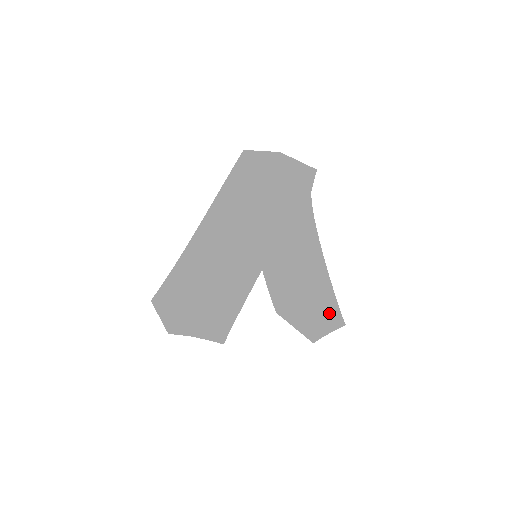
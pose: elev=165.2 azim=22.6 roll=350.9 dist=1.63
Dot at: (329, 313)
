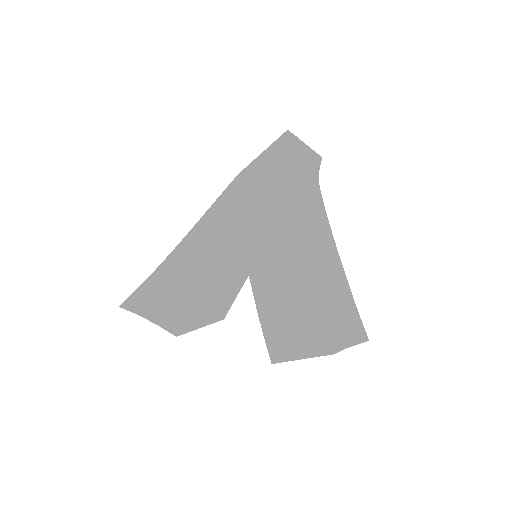
Dot at: (349, 314)
